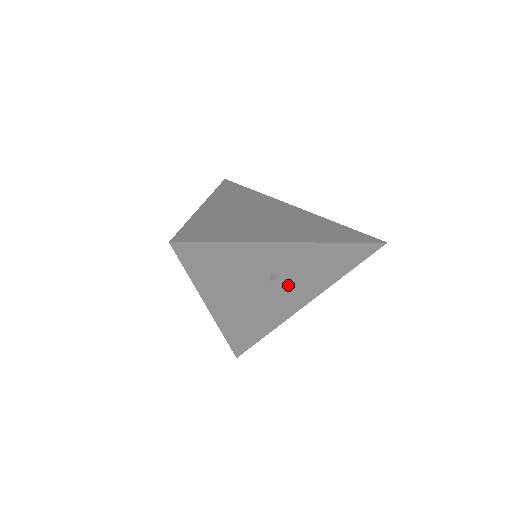
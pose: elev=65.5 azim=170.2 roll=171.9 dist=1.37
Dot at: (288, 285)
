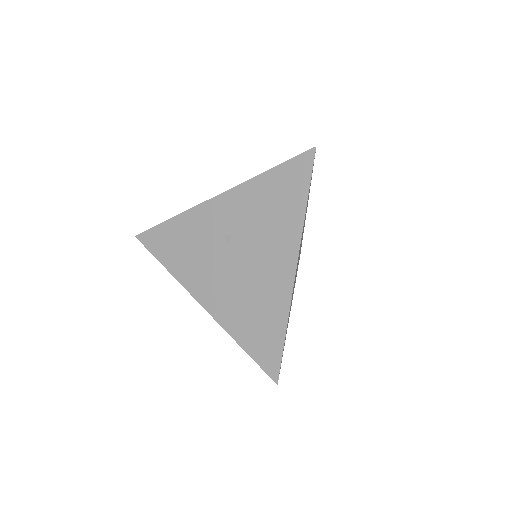
Dot at: (252, 246)
